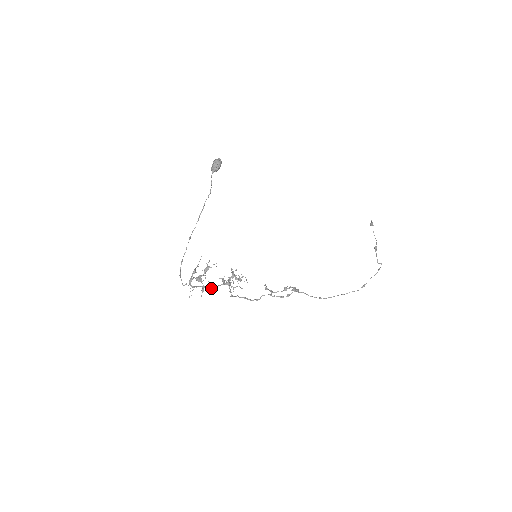
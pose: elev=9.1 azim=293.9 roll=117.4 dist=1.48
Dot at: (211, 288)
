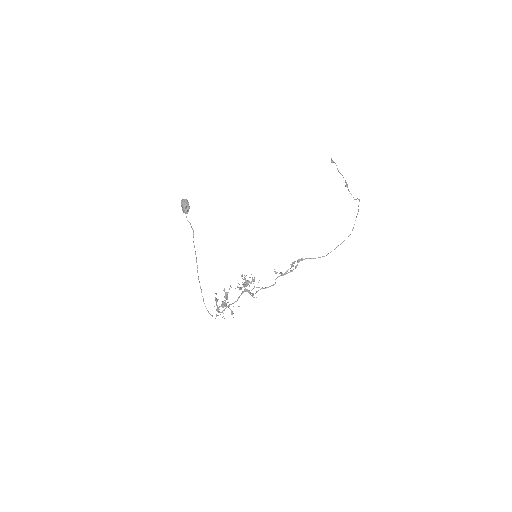
Dot at: occluded
